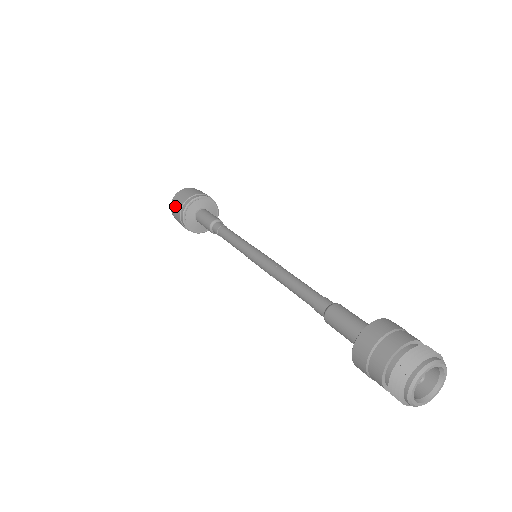
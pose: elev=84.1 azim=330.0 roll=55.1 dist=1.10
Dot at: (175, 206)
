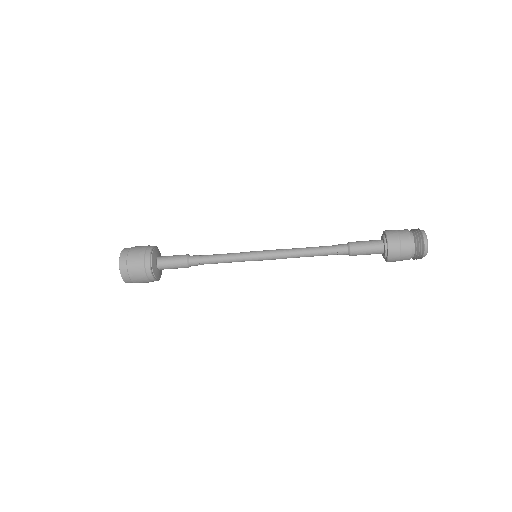
Dot at: (132, 256)
